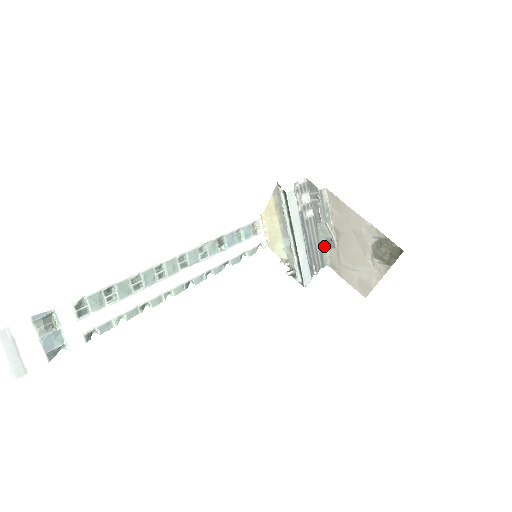
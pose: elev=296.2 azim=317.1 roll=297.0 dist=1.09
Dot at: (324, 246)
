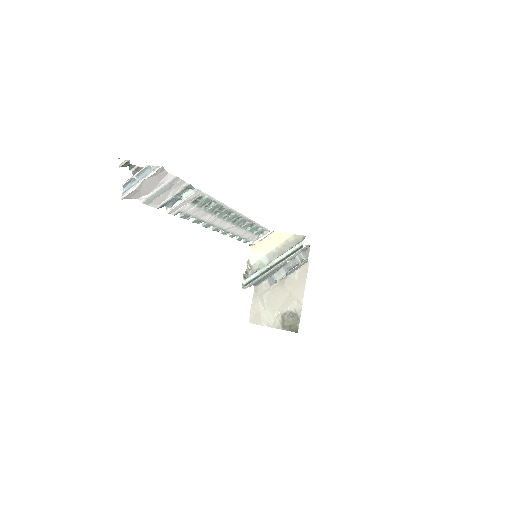
Dot at: (267, 278)
